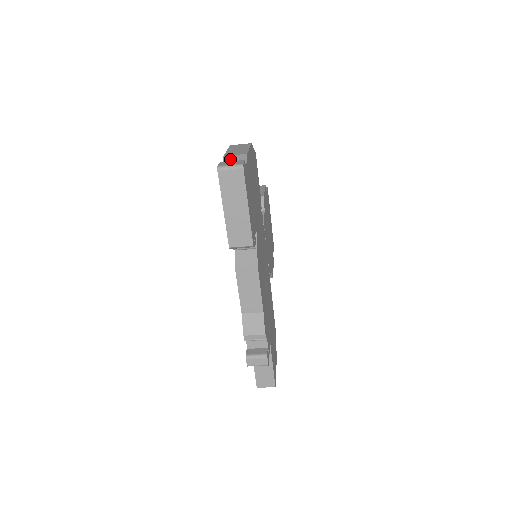
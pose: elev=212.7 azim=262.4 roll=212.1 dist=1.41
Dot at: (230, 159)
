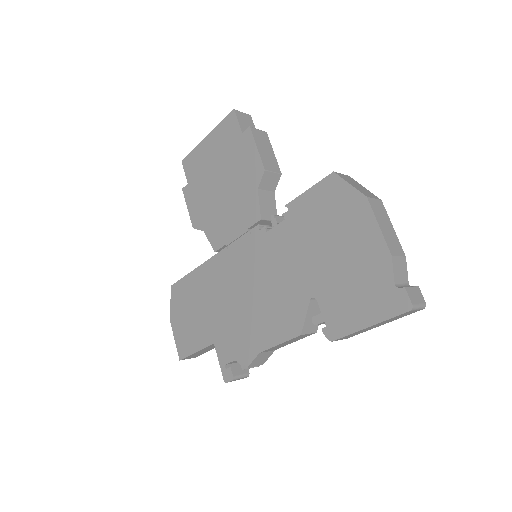
Dot at: (398, 266)
